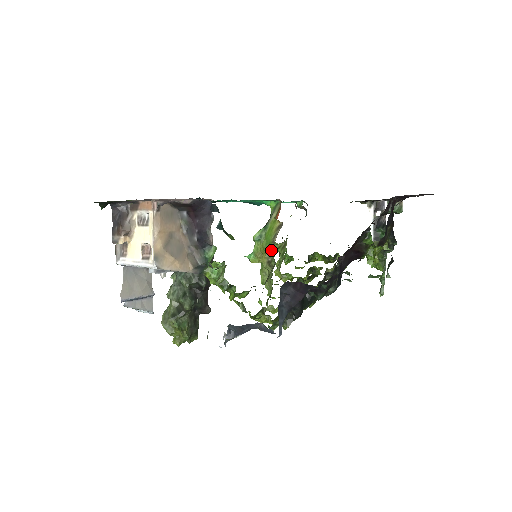
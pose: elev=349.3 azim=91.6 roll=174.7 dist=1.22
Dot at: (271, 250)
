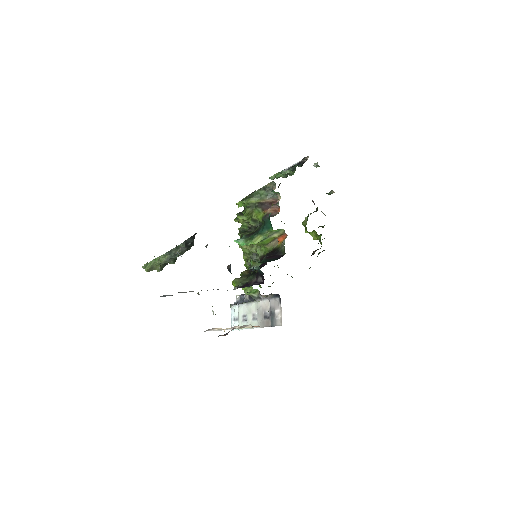
Dot at: (262, 245)
